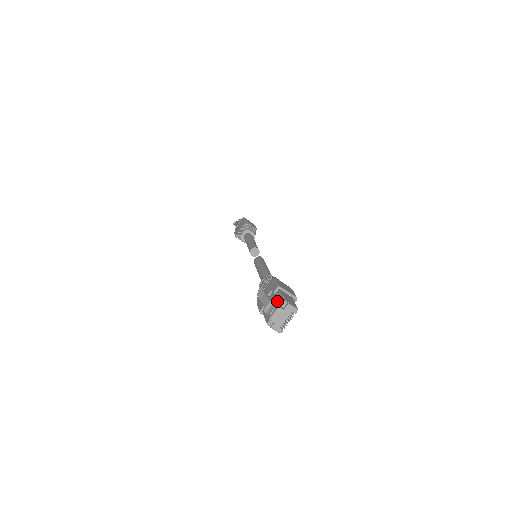
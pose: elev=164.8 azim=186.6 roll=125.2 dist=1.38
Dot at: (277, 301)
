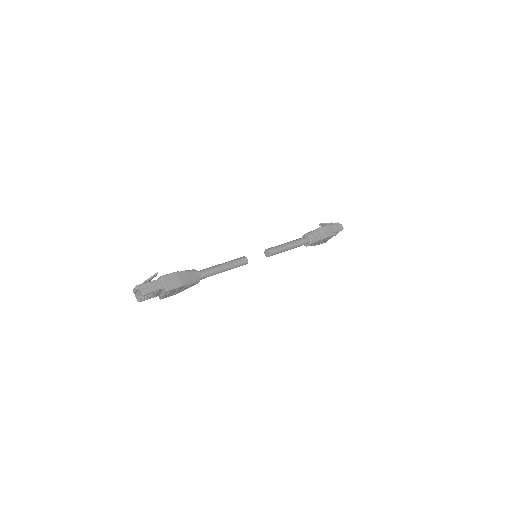
Dot at: (147, 283)
